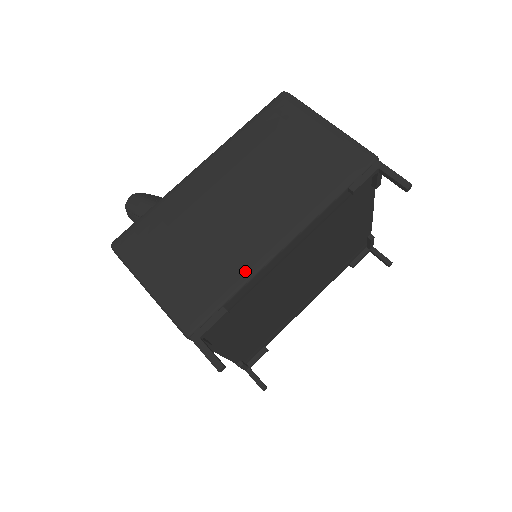
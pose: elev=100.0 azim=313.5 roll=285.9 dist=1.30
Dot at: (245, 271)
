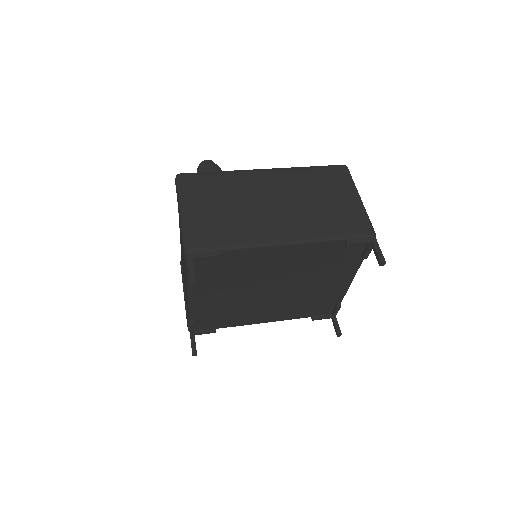
Dot at: (249, 241)
